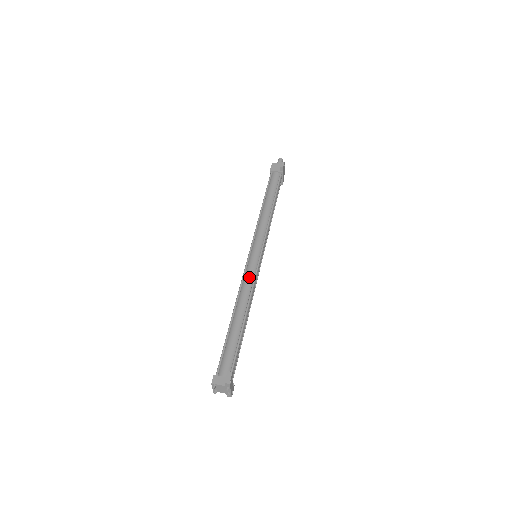
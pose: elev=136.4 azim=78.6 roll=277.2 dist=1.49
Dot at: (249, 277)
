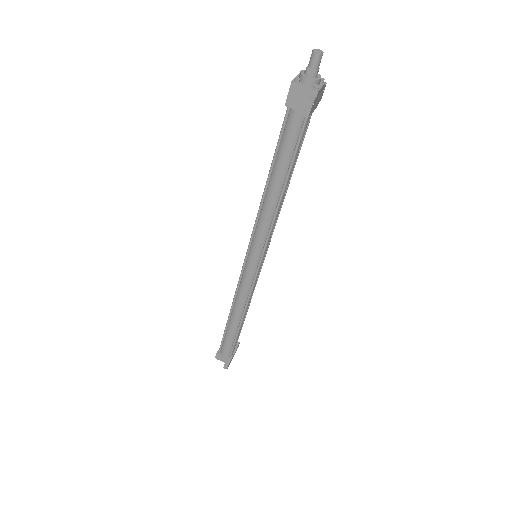
Dot at: (244, 289)
